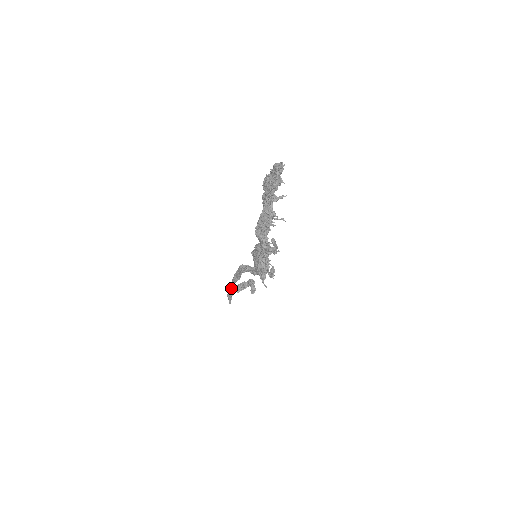
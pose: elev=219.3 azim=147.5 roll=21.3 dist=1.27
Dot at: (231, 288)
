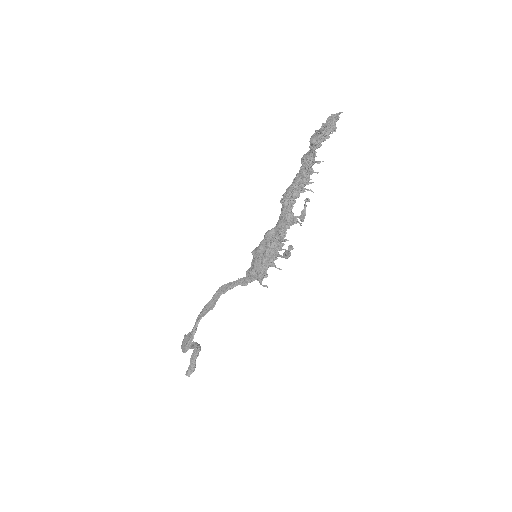
Dot at: (195, 327)
